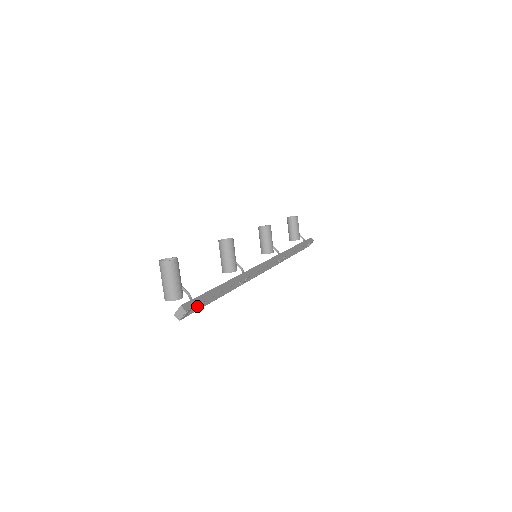
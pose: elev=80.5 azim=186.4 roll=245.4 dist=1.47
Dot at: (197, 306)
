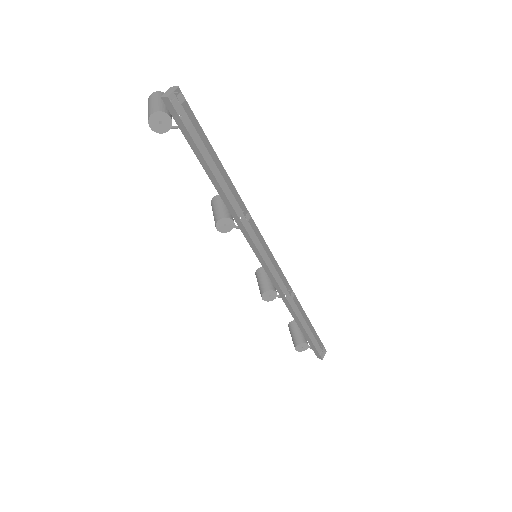
Dot at: (188, 137)
